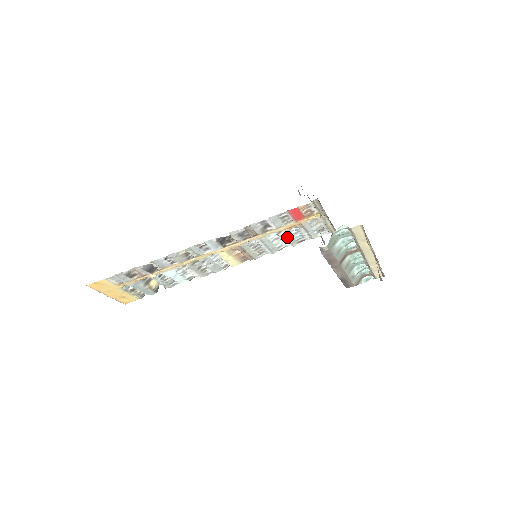
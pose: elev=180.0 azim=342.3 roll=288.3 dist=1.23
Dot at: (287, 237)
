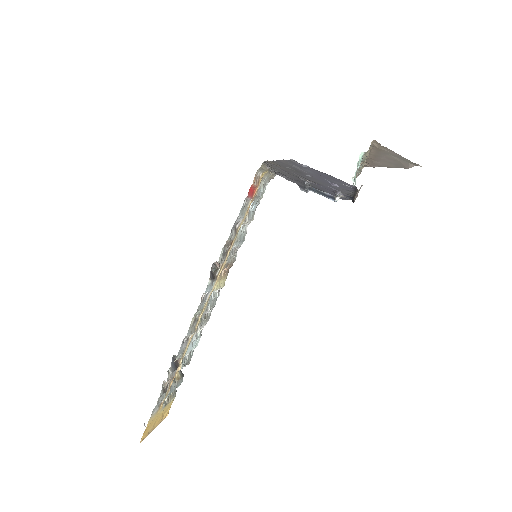
Dot at: (249, 218)
